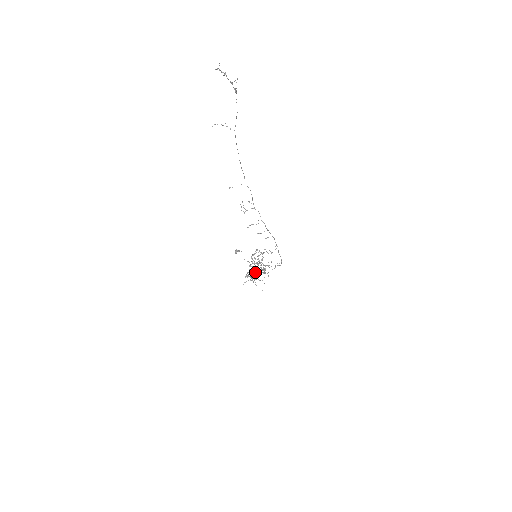
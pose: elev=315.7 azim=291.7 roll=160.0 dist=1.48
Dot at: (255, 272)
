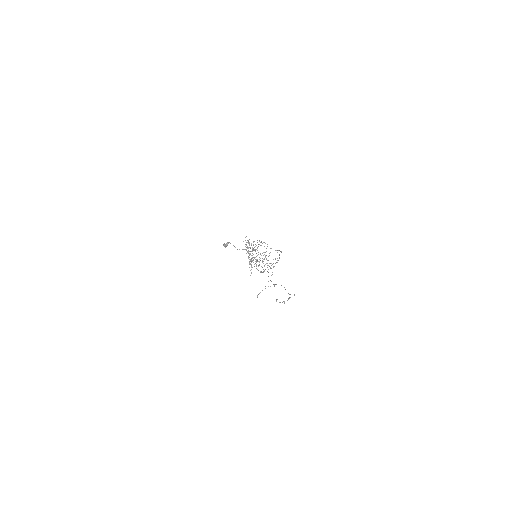
Dot at: occluded
